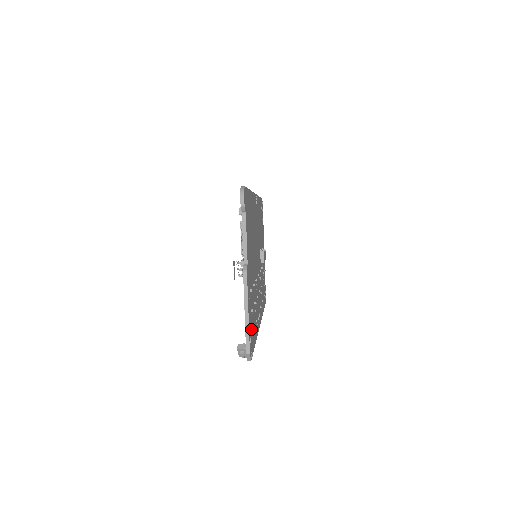
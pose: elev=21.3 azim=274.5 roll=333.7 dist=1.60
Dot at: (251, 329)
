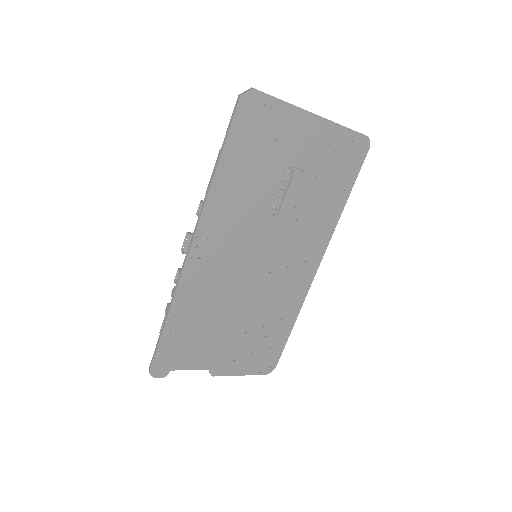
Dot at: (262, 359)
